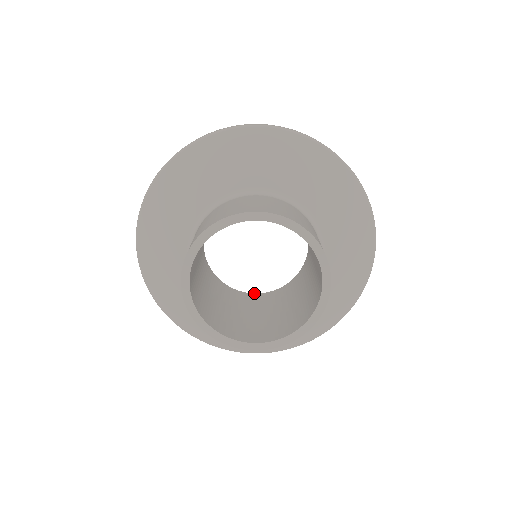
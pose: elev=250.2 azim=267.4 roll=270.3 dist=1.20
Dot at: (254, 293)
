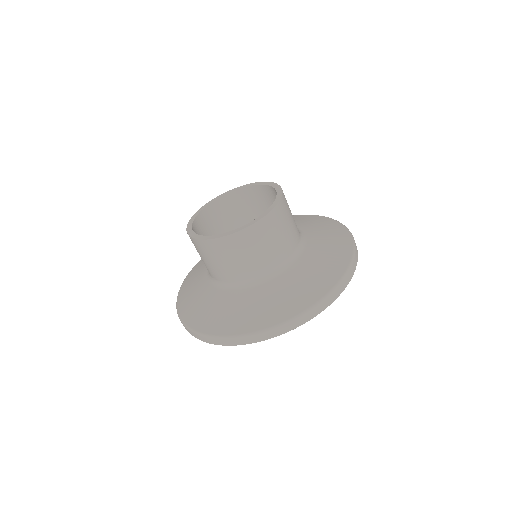
Dot at: occluded
